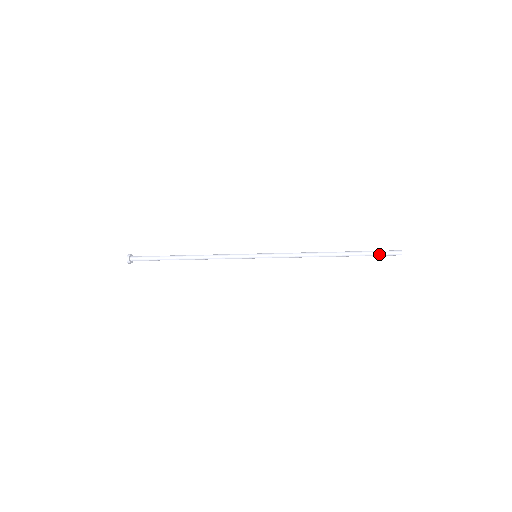
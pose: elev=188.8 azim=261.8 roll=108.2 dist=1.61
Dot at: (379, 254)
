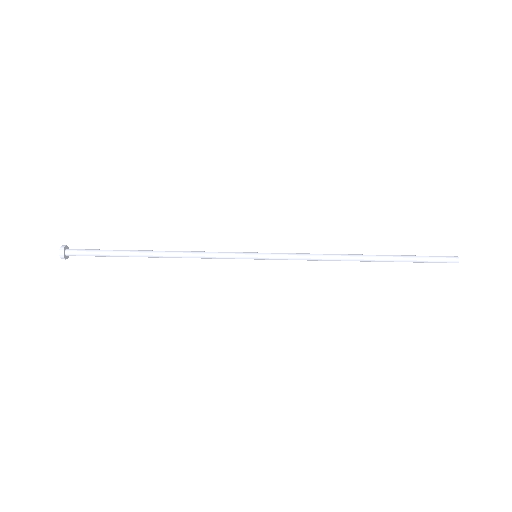
Dot at: (428, 258)
